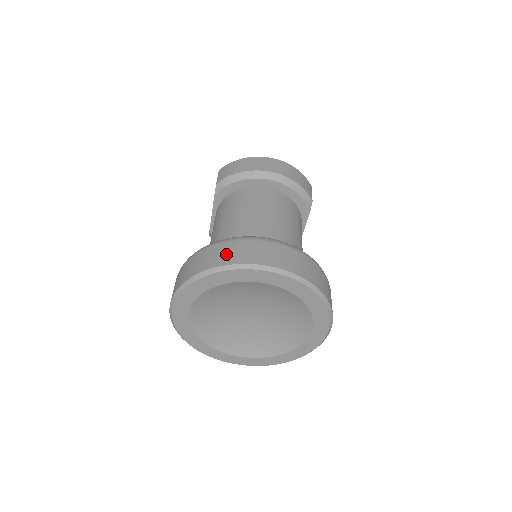
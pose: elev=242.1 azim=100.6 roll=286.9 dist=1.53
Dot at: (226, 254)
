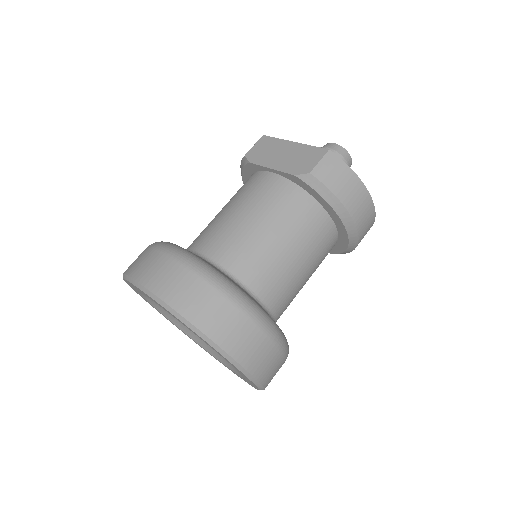
Dot at: (239, 339)
